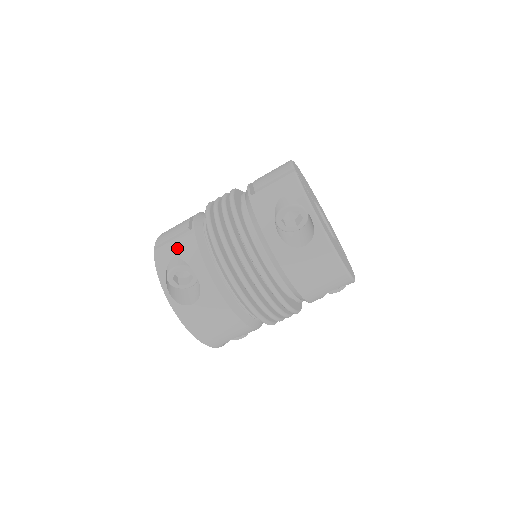
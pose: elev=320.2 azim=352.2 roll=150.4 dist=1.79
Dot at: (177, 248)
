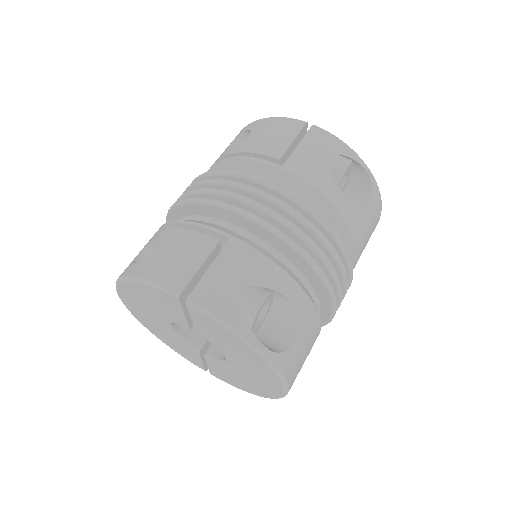
Dot at: (234, 274)
